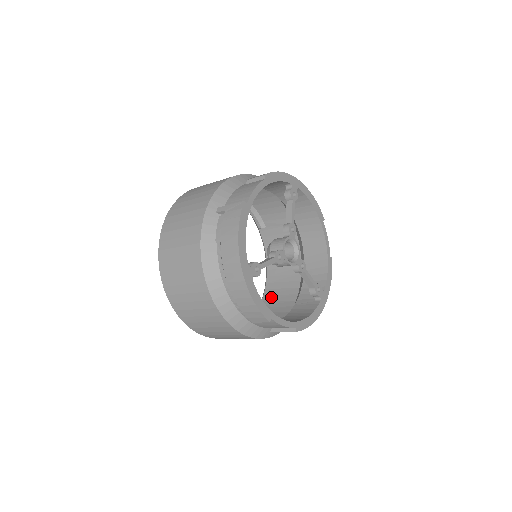
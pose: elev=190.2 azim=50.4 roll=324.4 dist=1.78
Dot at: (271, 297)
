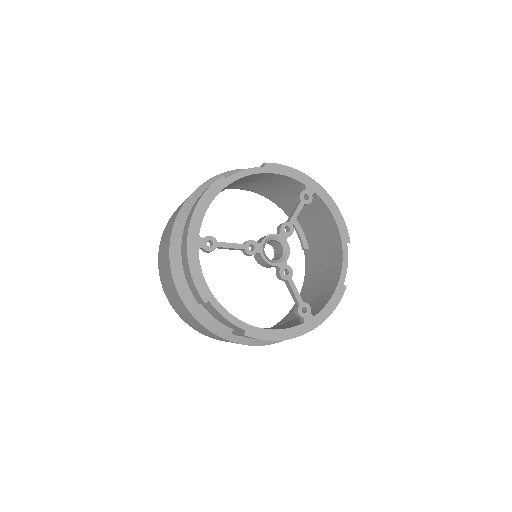
Dot at: (285, 321)
